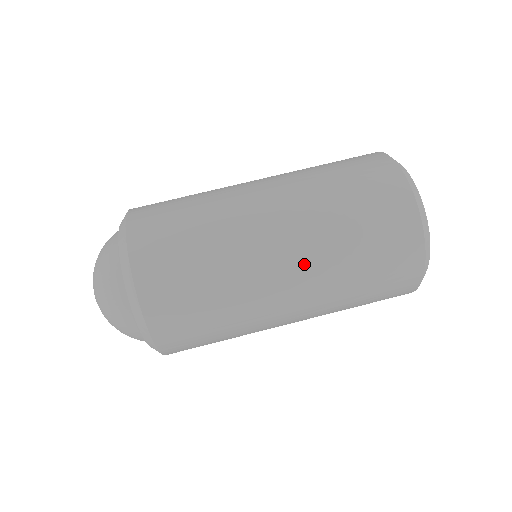
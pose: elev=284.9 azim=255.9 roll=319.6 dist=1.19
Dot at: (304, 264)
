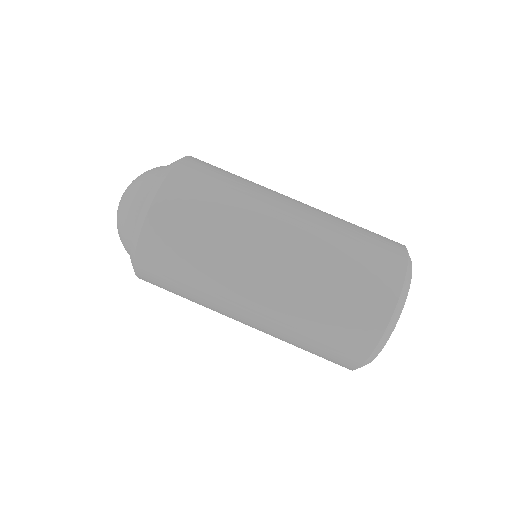
Dot at: (288, 262)
